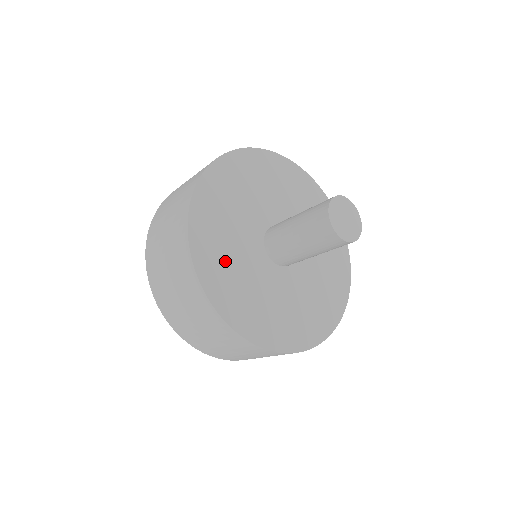
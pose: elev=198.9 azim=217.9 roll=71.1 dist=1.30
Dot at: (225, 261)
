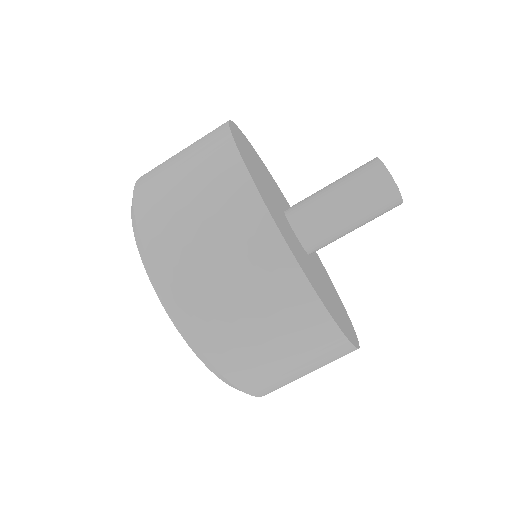
Dot at: (252, 159)
